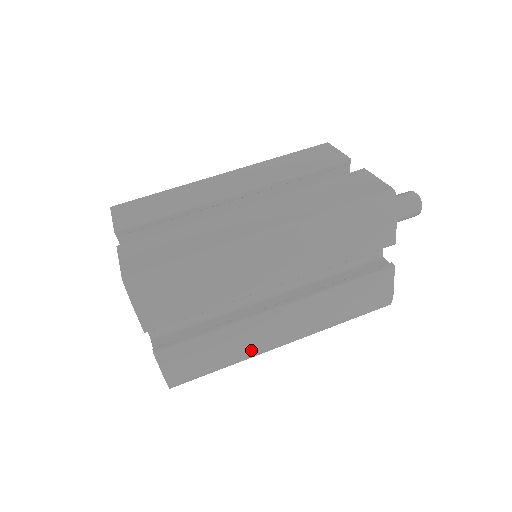
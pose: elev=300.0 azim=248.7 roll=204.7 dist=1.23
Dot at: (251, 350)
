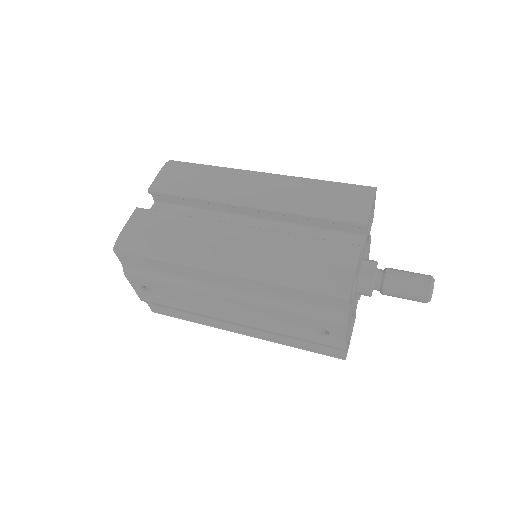
Dot at: (192, 251)
